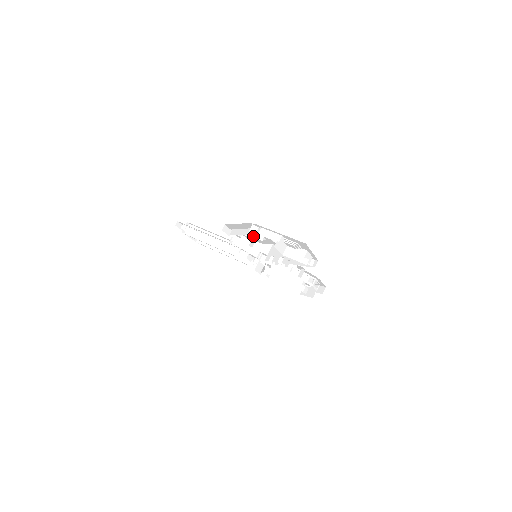
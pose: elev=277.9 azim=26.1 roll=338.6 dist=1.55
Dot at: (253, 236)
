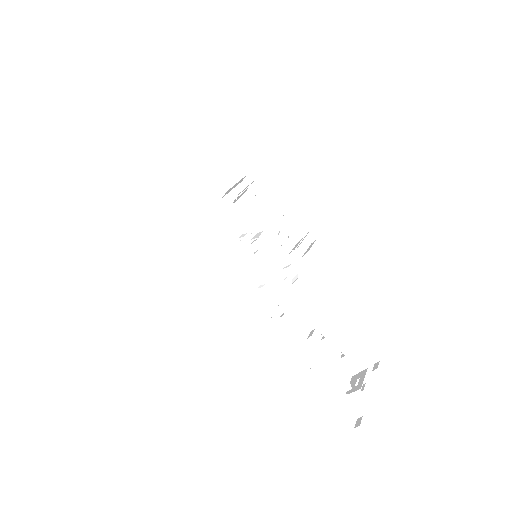
Dot at: occluded
